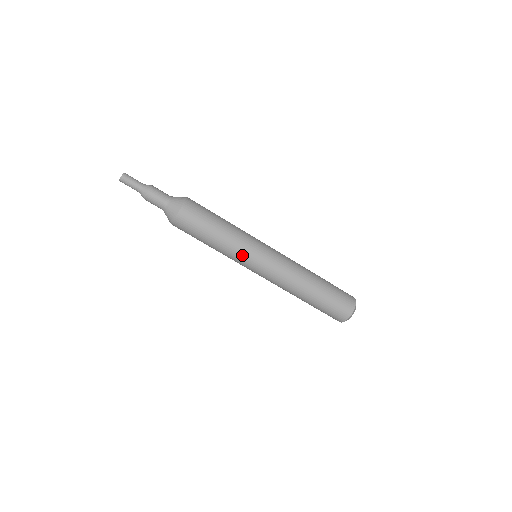
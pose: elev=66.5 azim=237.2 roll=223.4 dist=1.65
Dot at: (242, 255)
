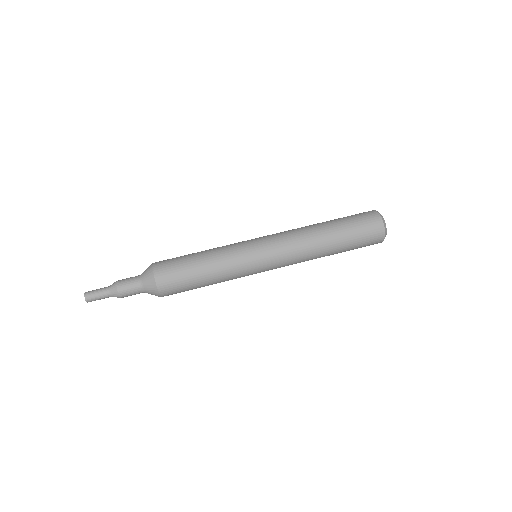
Dot at: (237, 249)
